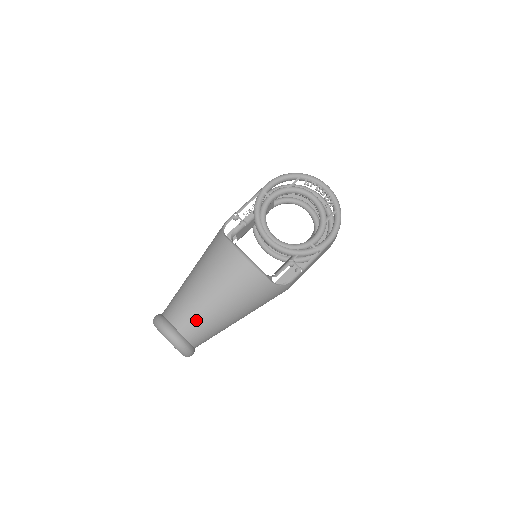
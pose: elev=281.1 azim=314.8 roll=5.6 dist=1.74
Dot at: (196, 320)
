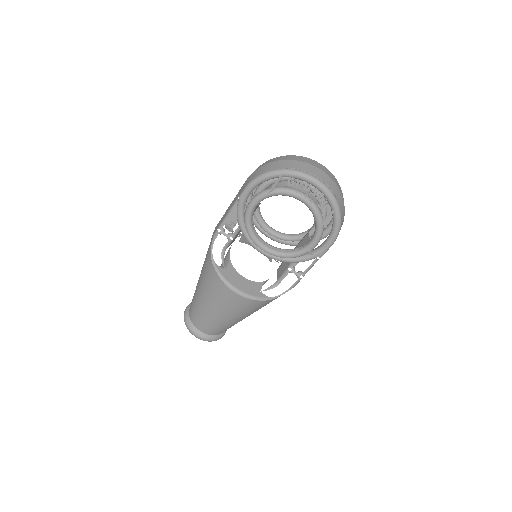
Dot at: (214, 328)
